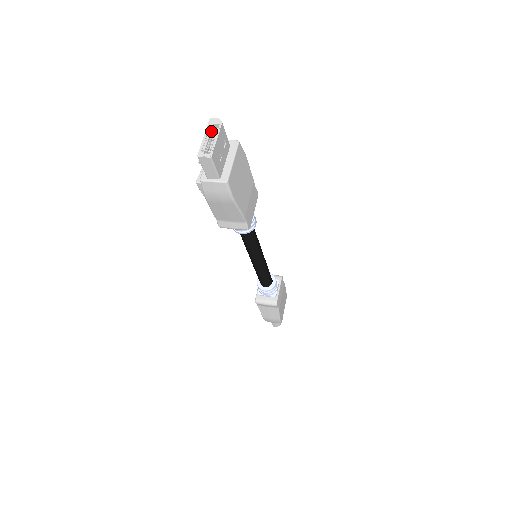
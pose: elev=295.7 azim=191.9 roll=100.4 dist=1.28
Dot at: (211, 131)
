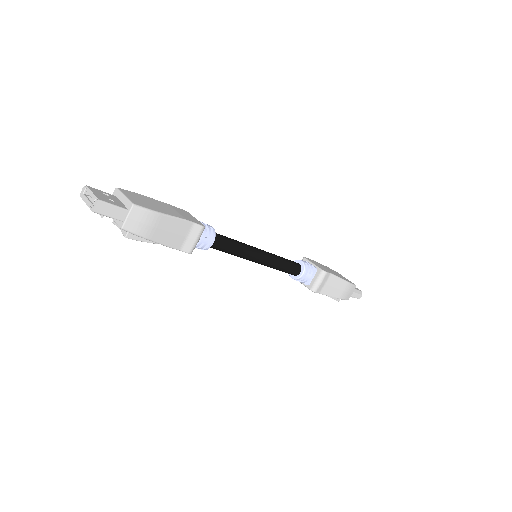
Dot at: (86, 197)
